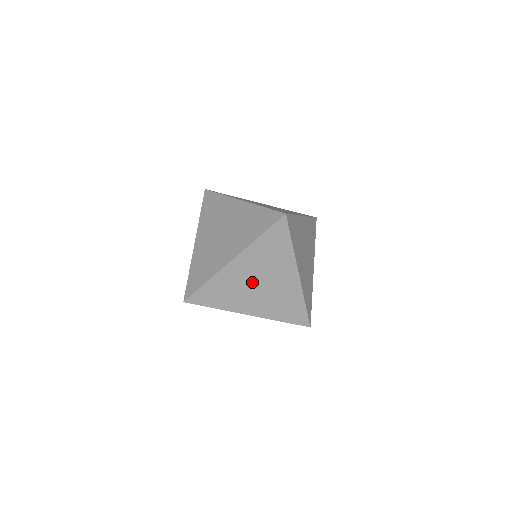
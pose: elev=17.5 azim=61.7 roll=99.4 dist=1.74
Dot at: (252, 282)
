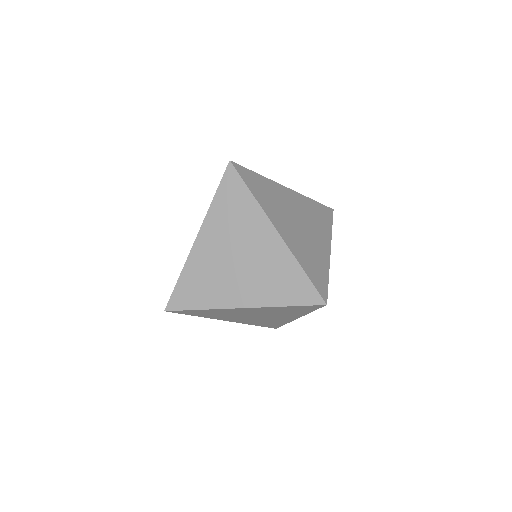
Dot at: (228, 259)
